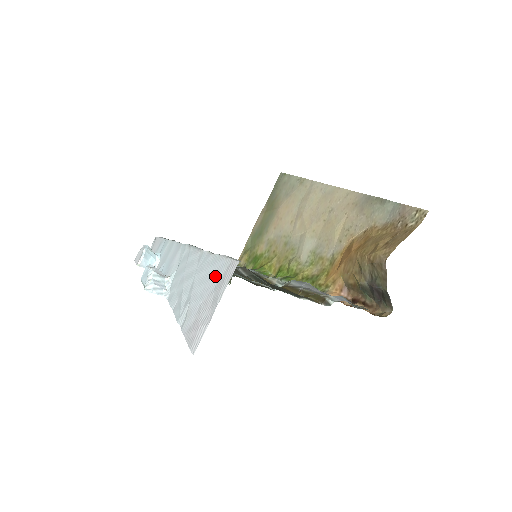
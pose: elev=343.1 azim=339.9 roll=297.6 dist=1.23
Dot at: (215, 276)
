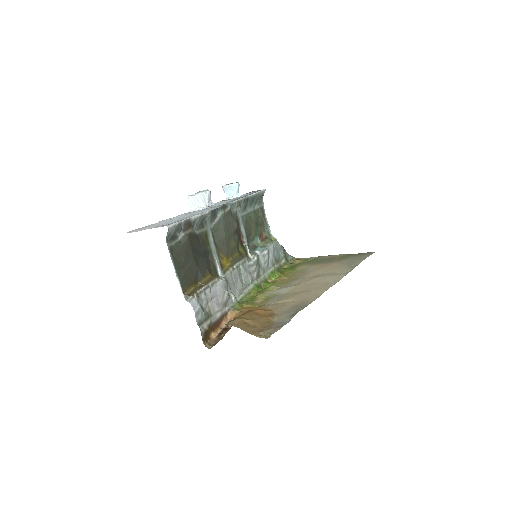
Dot at: (173, 222)
